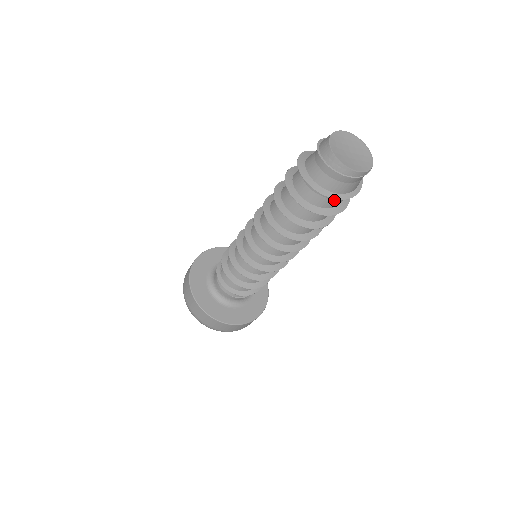
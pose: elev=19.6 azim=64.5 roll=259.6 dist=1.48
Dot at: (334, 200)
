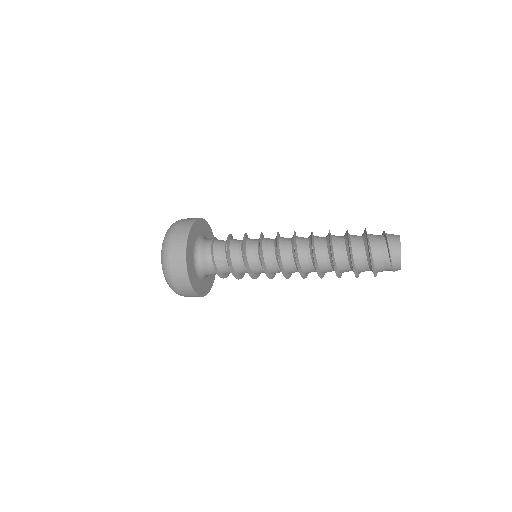
Dot at: occluded
